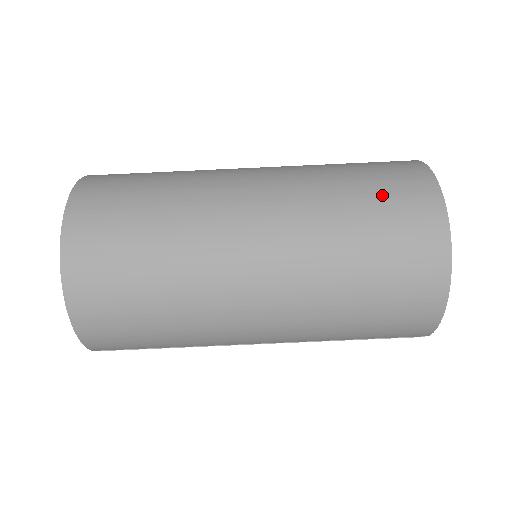
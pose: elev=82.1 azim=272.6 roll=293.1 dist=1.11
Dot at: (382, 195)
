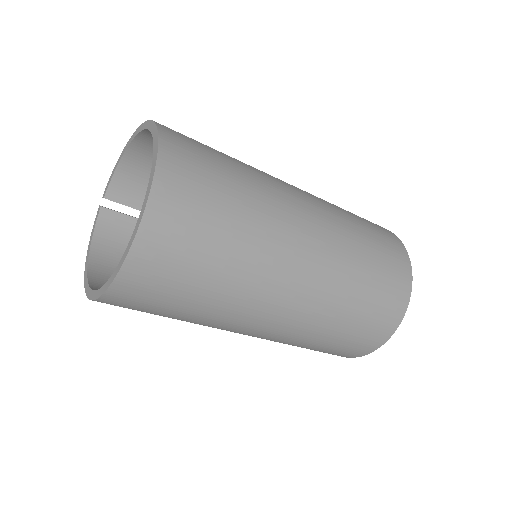
Dot at: occluded
